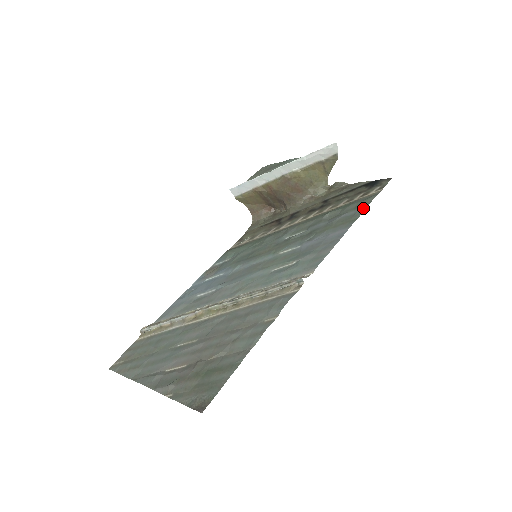
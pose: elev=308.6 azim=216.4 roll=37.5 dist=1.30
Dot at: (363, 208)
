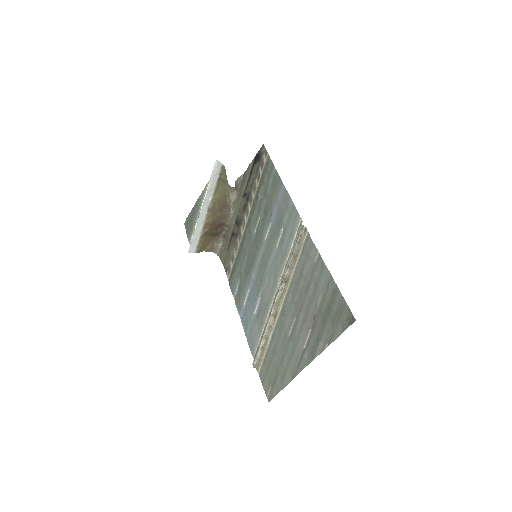
Dot at: (274, 170)
